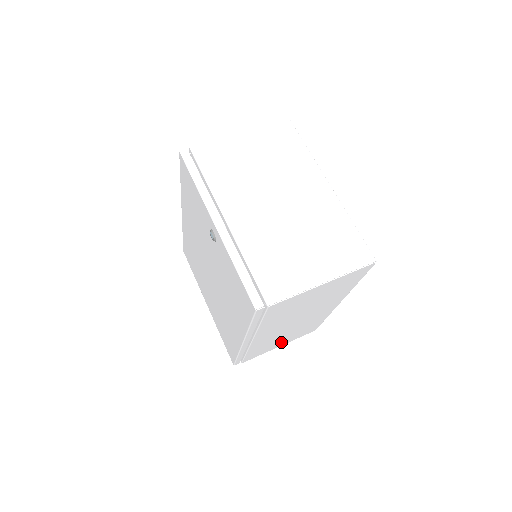
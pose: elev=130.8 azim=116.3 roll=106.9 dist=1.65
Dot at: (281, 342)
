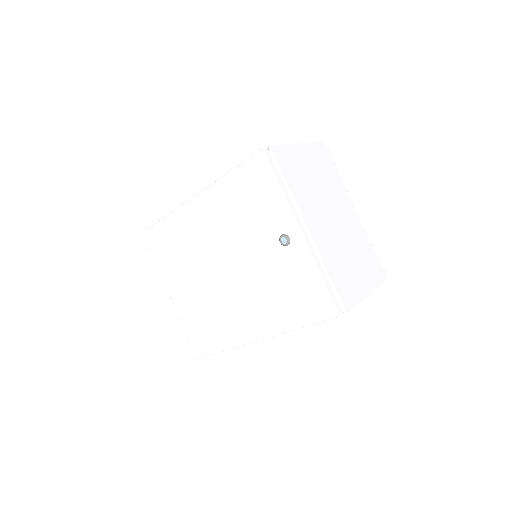
Dot at: occluded
